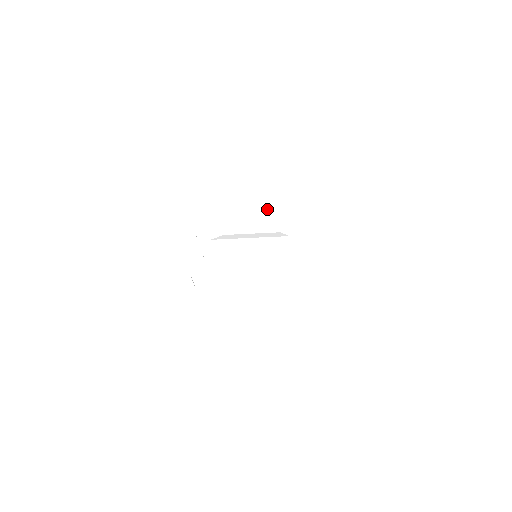
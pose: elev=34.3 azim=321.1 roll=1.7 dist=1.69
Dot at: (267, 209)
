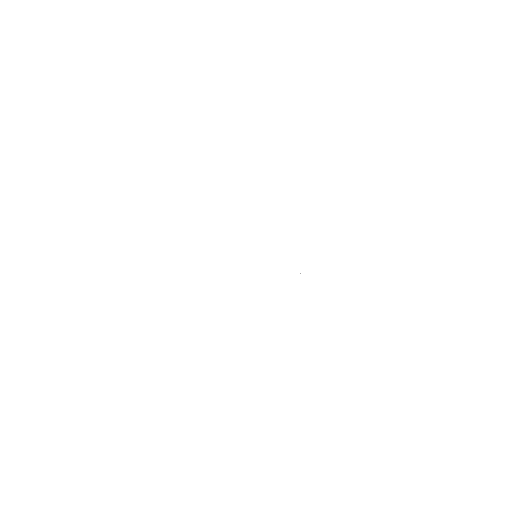
Dot at: occluded
